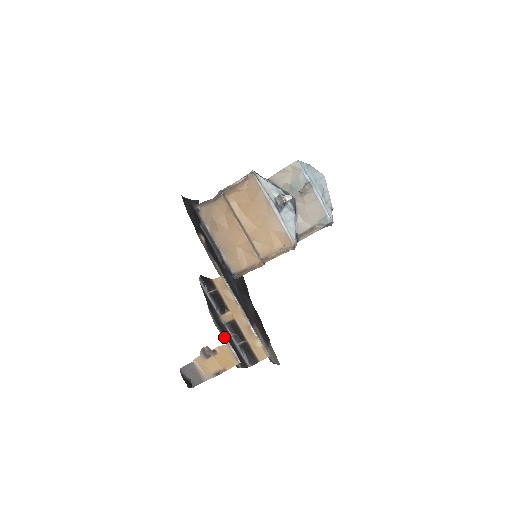
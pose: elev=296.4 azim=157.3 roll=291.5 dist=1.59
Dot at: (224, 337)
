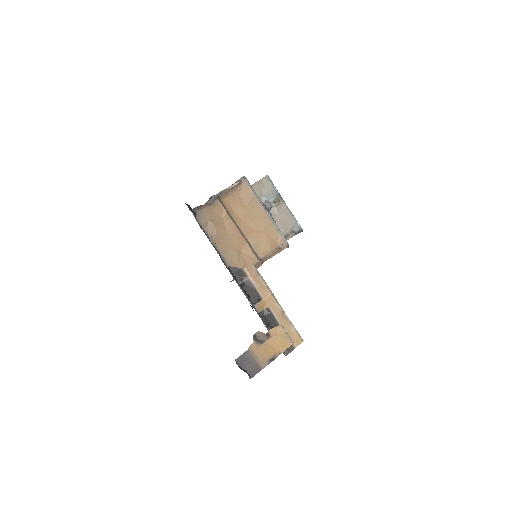
Dot at: occluded
